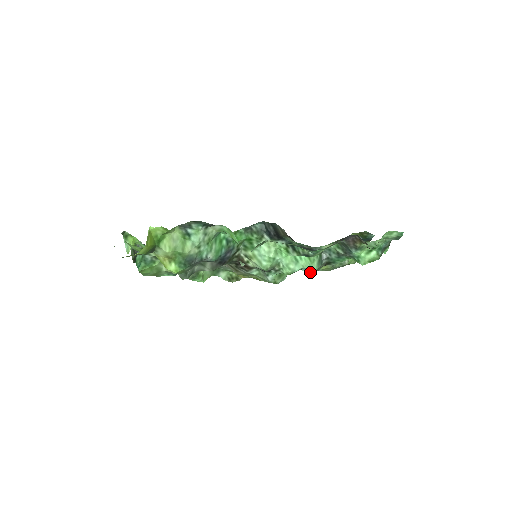
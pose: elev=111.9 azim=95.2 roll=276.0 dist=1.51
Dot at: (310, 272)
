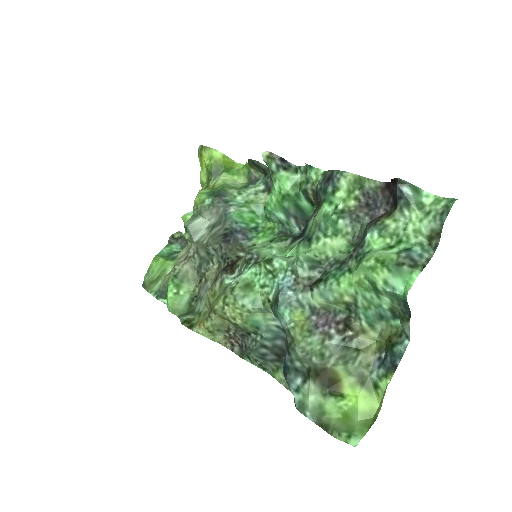
Dot at: (284, 288)
